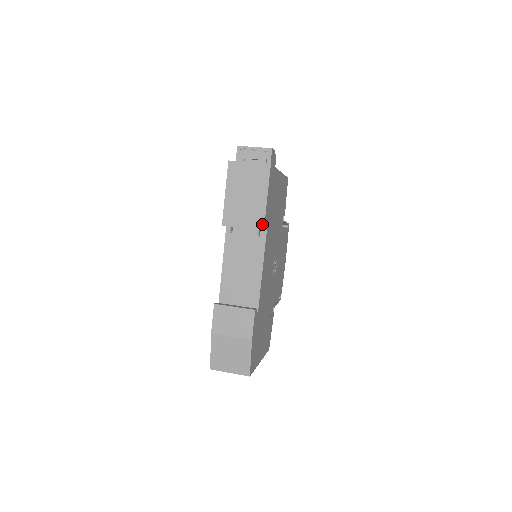
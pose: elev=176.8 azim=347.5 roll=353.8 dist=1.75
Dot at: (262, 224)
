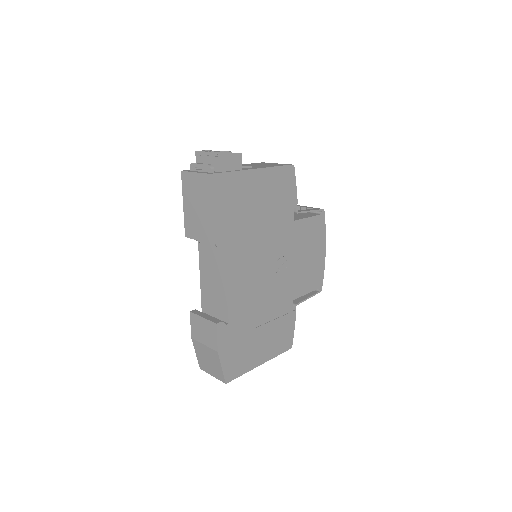
Dot at: (211, 238)
